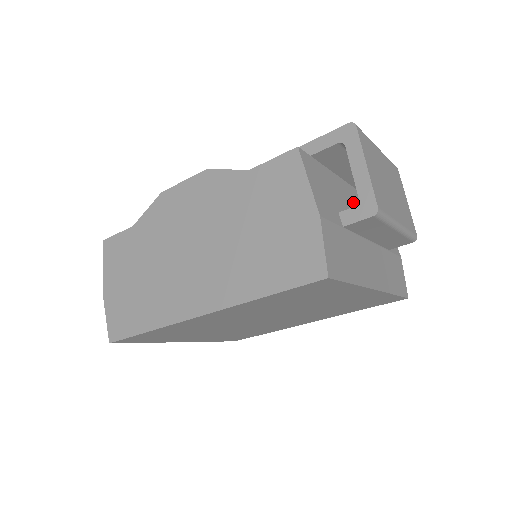
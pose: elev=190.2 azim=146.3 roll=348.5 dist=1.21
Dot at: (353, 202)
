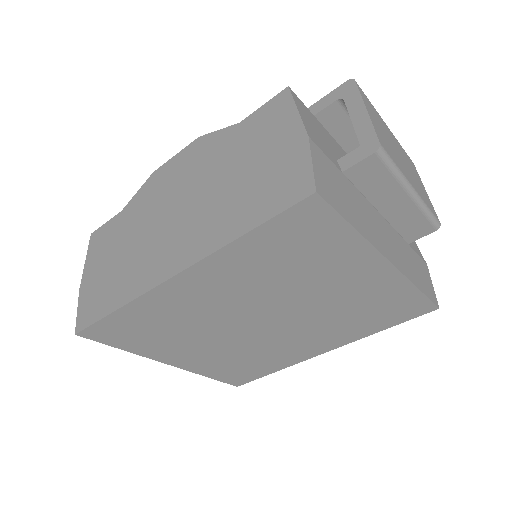
Dot at: occluded
